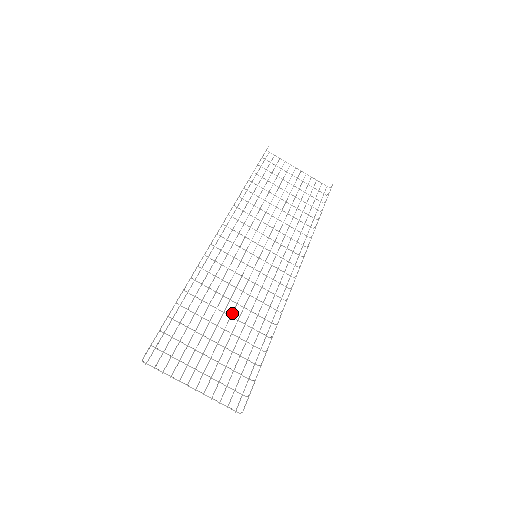
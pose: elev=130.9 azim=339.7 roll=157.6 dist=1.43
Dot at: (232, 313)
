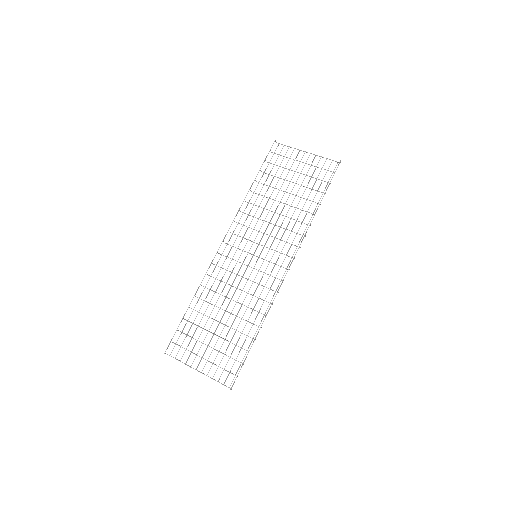
Dot at: (232, 310)
